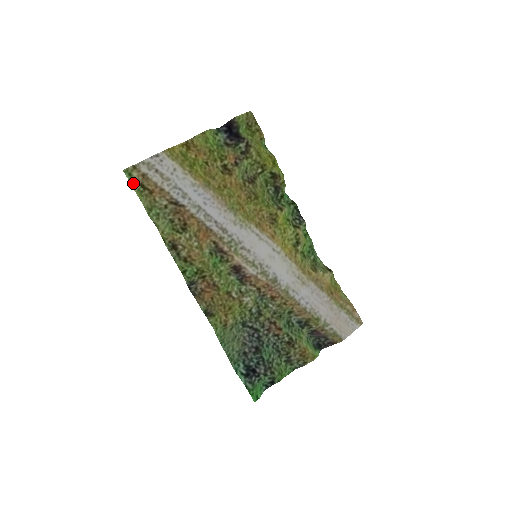
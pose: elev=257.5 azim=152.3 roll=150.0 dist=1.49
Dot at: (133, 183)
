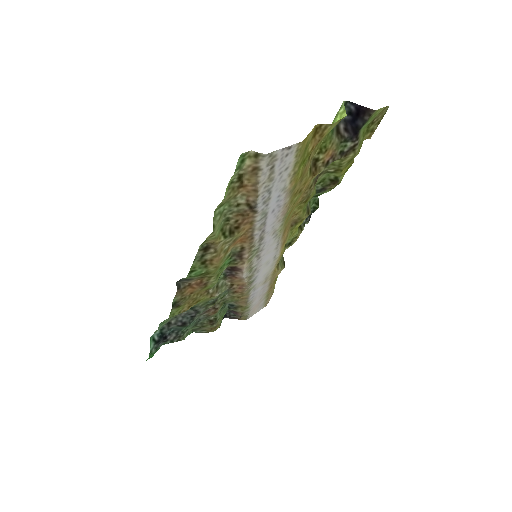
Dot at: (236, 173)
